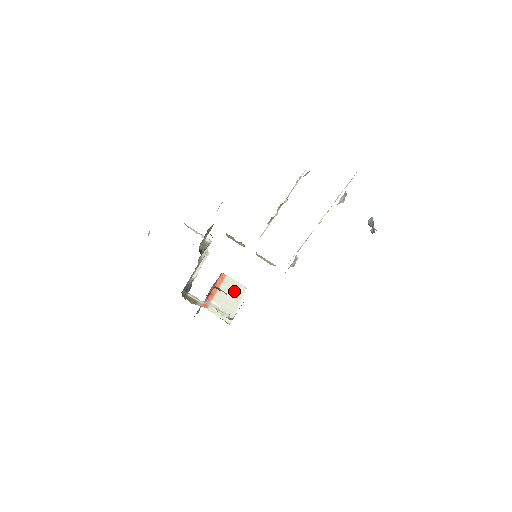
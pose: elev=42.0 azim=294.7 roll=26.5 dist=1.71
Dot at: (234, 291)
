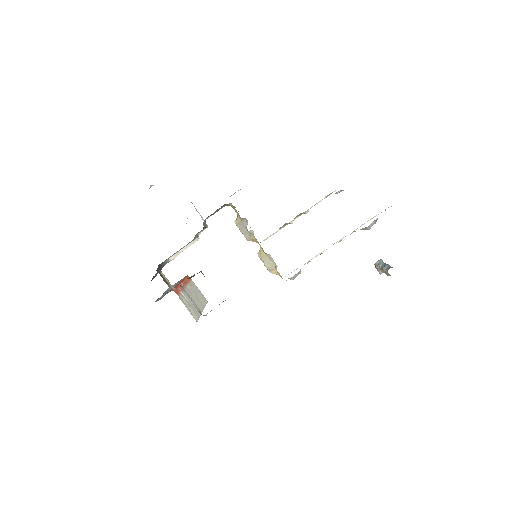
Dot at: (198, 297)
